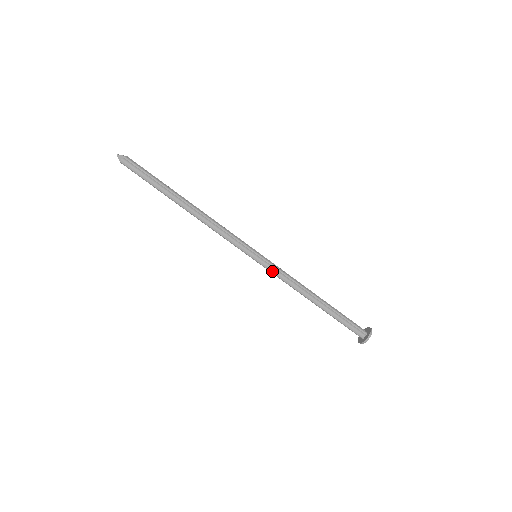
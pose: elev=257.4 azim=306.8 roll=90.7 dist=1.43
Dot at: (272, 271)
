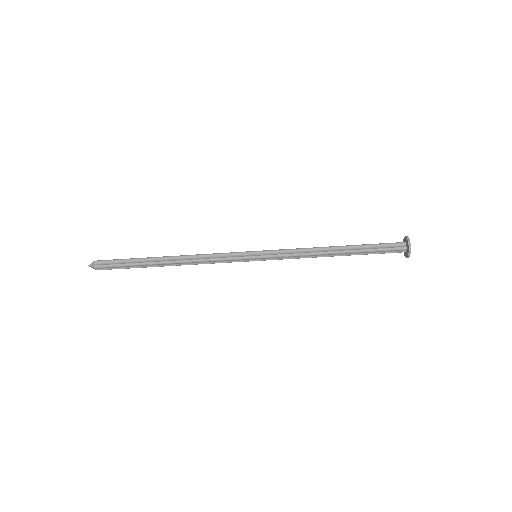
Dot at: (279, 259)
